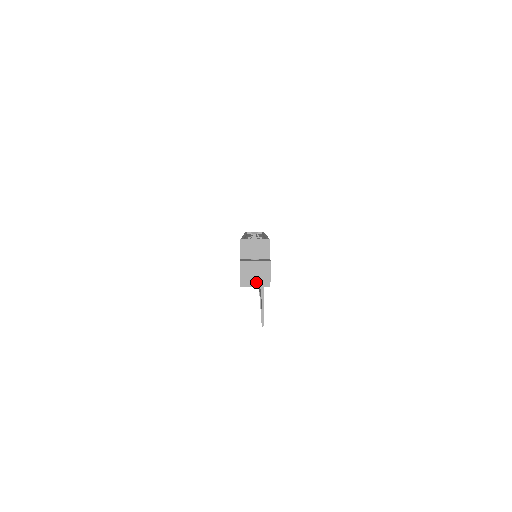
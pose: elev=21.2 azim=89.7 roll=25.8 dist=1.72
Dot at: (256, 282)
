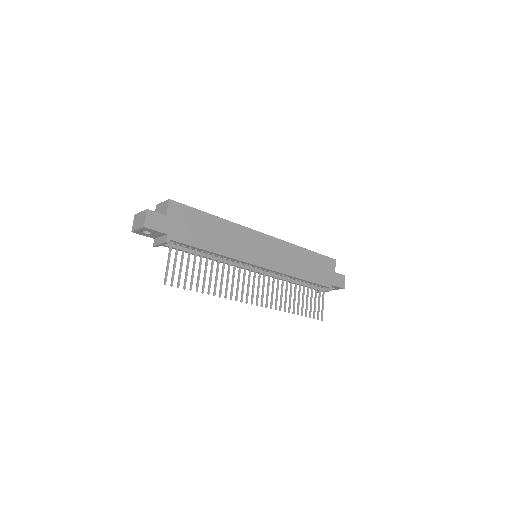
Dot at: (160, 240)
